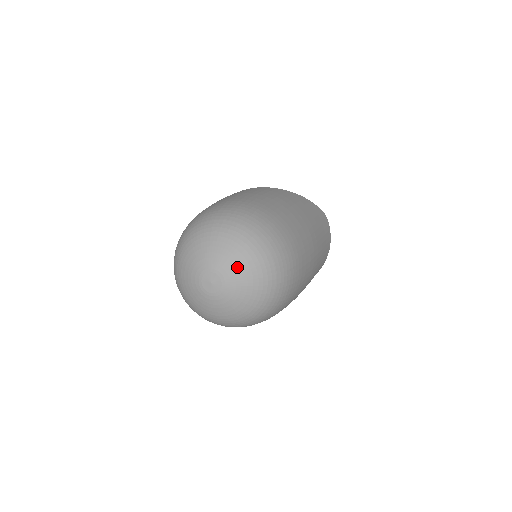
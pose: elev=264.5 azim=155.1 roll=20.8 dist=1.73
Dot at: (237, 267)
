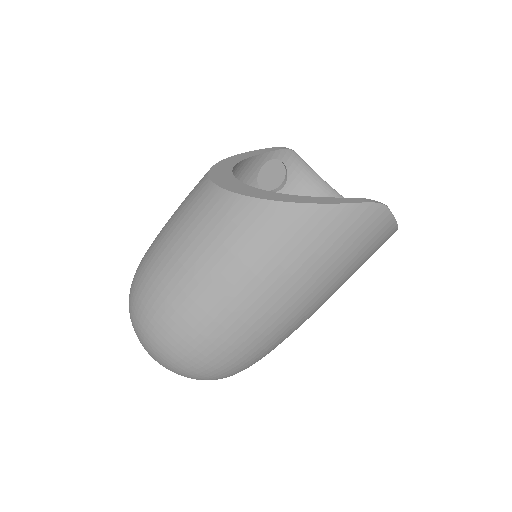
Dot at: occluded
